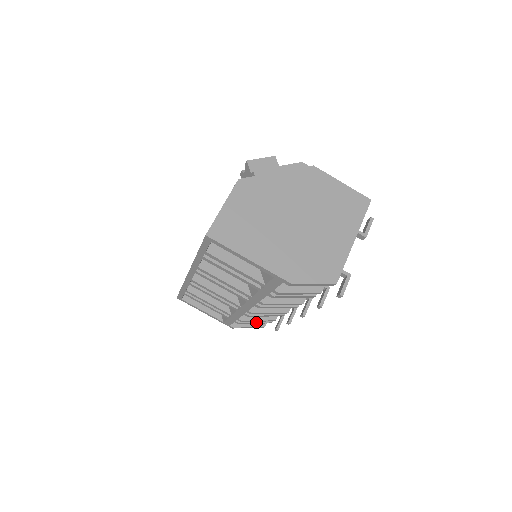
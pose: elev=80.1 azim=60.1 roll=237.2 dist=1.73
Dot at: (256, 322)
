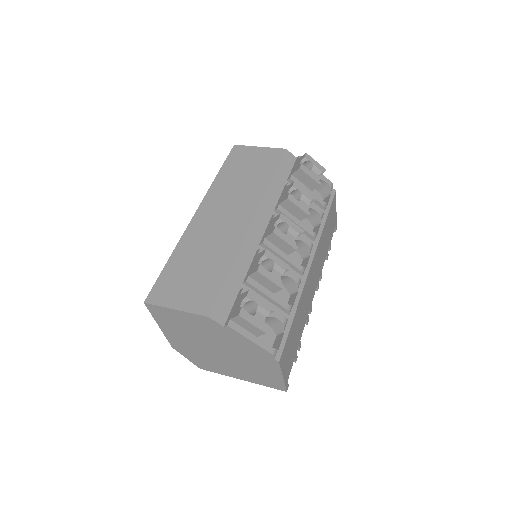
Dot at: occluded
